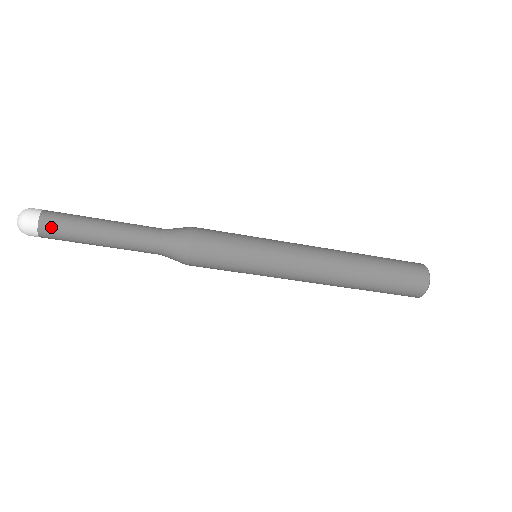
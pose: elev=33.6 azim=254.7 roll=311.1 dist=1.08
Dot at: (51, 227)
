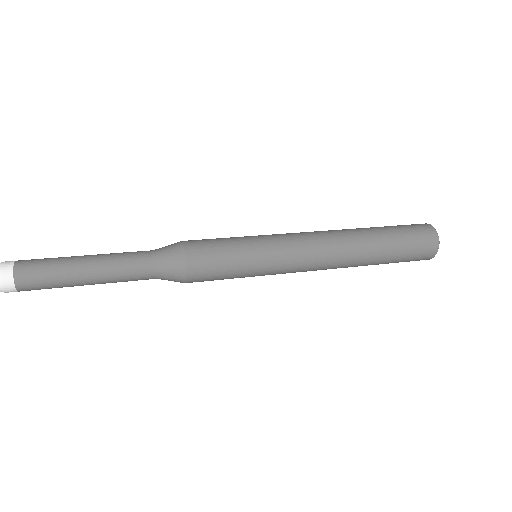
Dot at: occluded
